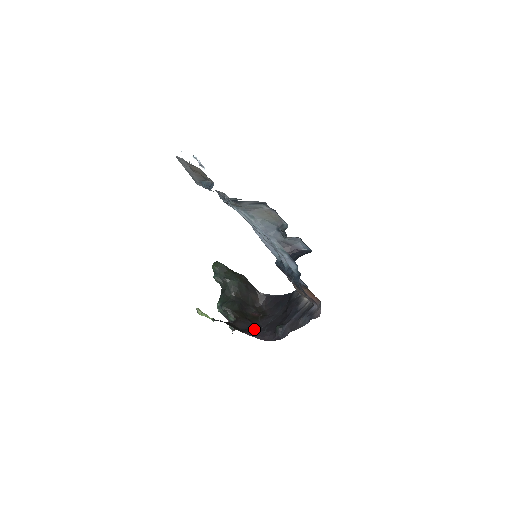
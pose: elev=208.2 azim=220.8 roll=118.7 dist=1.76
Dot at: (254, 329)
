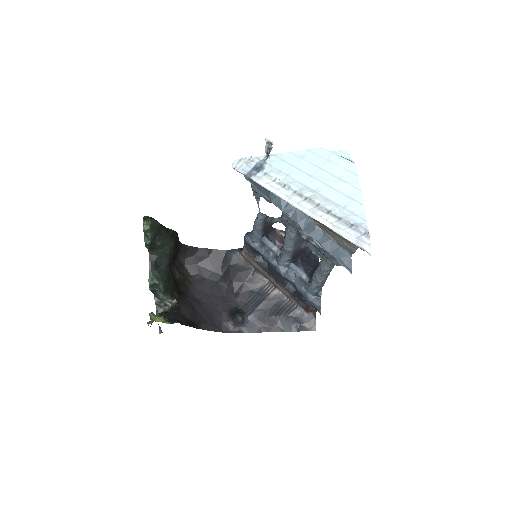
Dot at: (199, 312)
